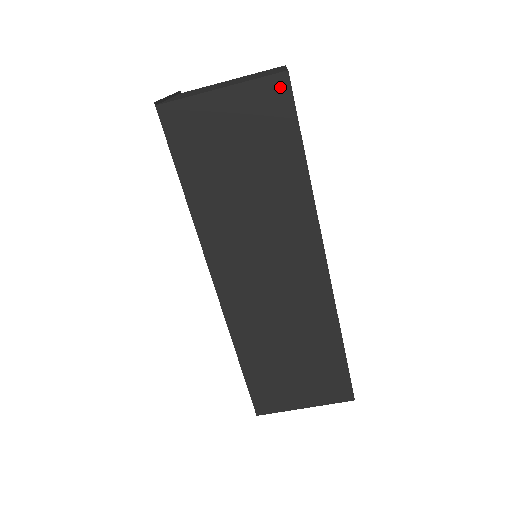
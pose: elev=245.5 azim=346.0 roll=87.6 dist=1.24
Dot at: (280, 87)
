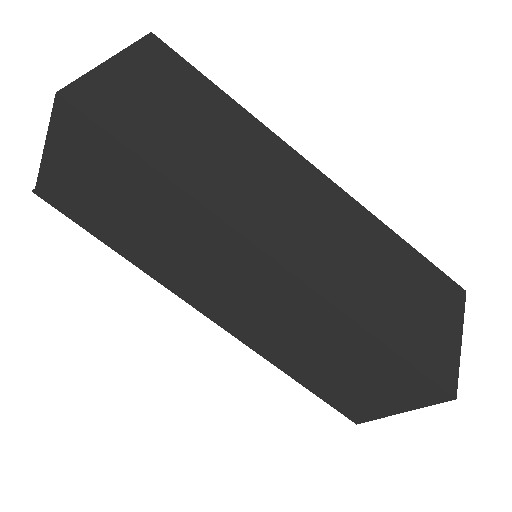
Dot at: (68, 114)
